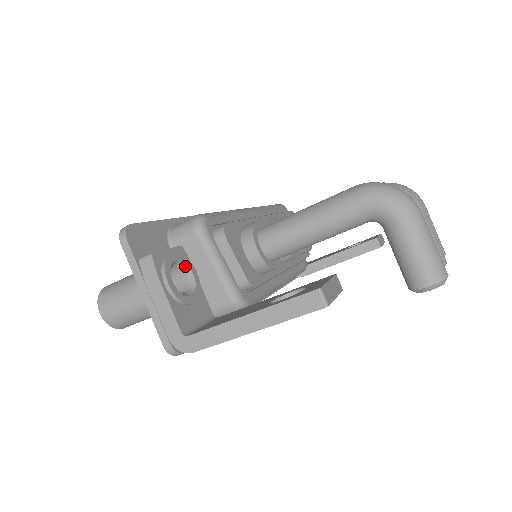
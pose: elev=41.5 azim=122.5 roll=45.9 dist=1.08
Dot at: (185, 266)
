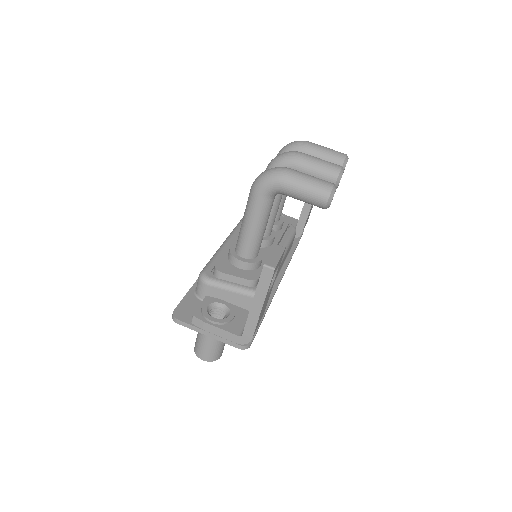
Dot at: (215, 304)
